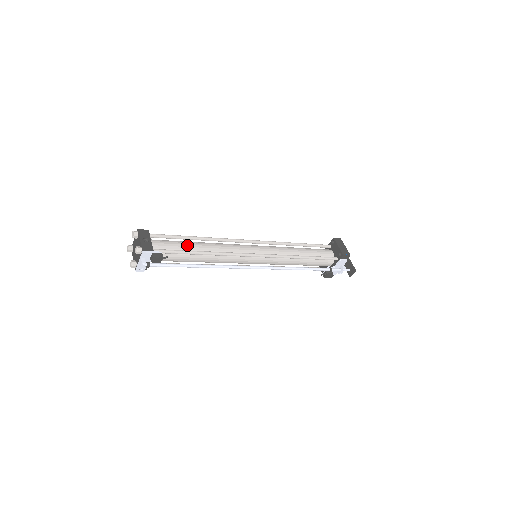
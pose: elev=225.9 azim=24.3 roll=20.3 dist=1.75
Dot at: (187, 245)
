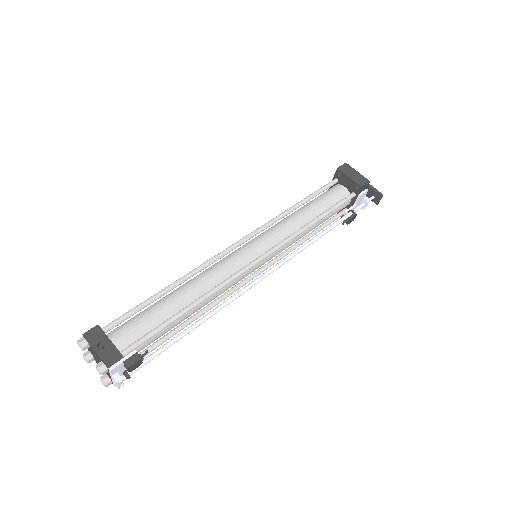
Dot at: (163, 310)
